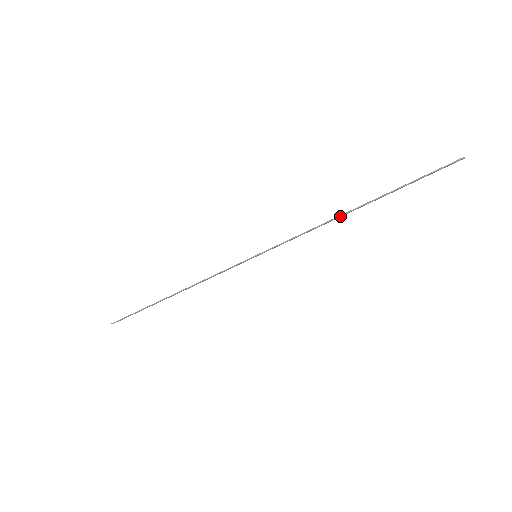
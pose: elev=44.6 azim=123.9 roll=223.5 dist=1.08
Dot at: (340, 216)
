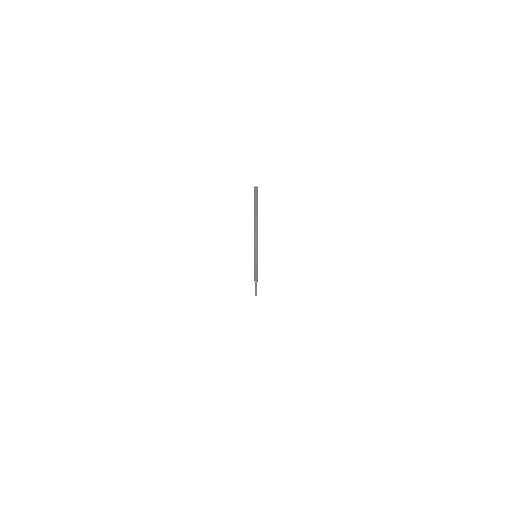
Dot at: (255, 230)
